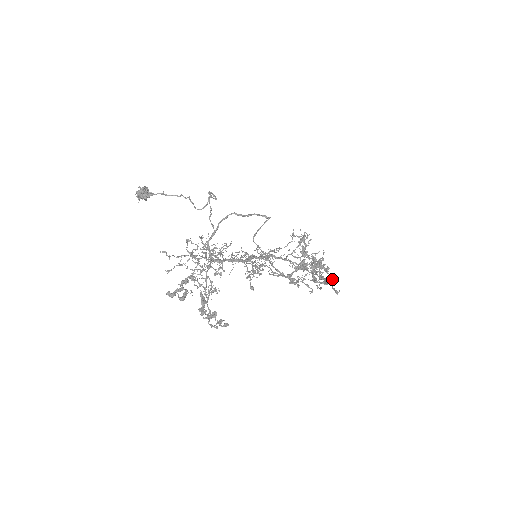
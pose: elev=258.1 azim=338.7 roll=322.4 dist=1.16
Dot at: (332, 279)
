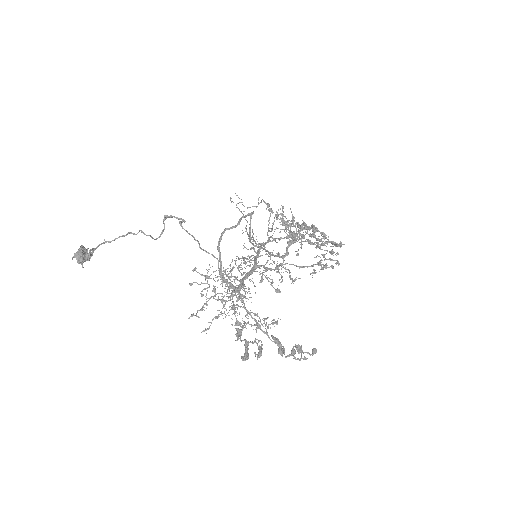
Dot at: (325, 235)
